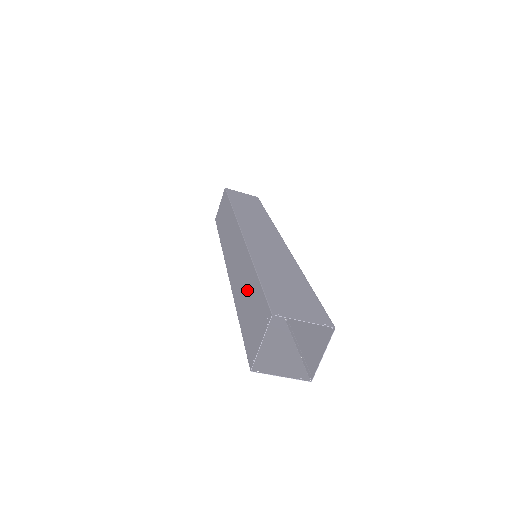
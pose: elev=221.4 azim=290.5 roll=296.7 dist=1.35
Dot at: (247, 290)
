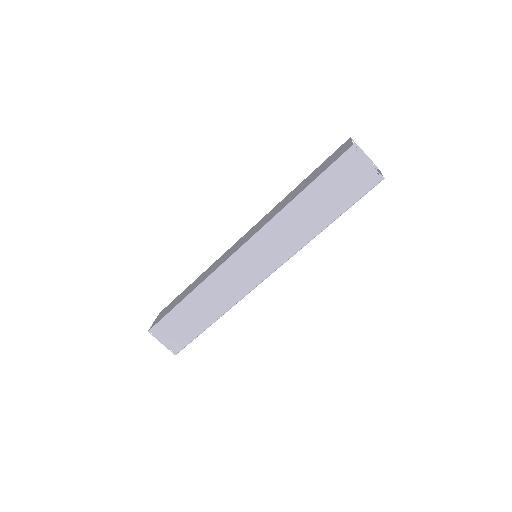
Dot at: (300, 187)
